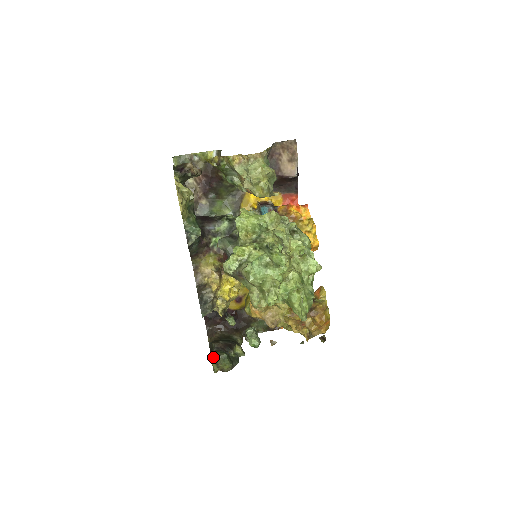
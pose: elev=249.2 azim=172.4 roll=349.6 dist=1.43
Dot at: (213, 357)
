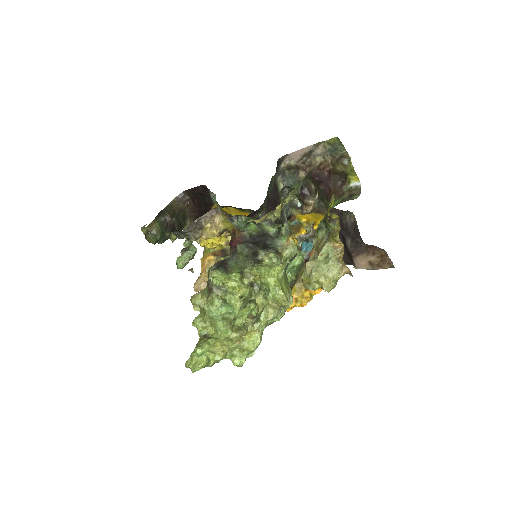
Dot at: (152, 227)
